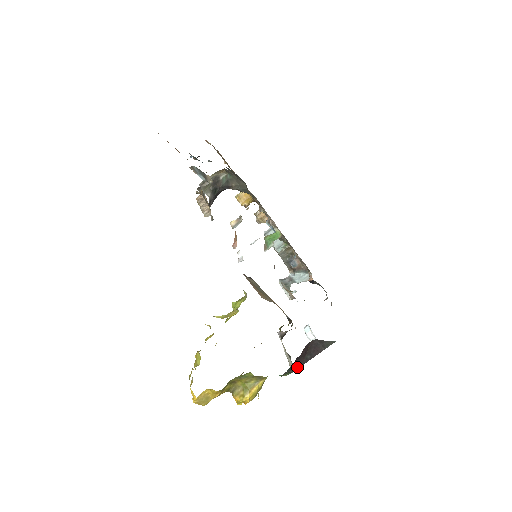
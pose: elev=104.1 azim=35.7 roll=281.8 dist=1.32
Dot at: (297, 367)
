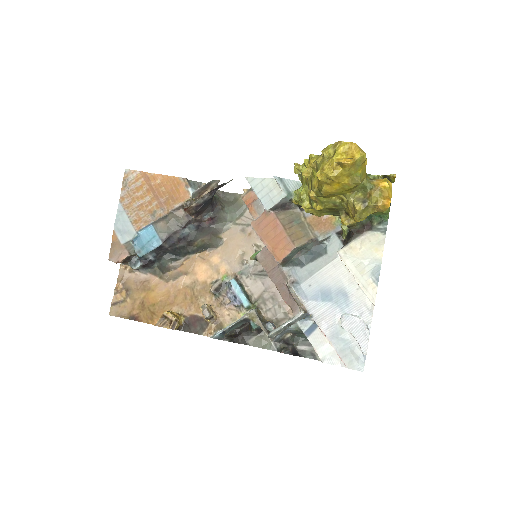
Dot at: occluded
